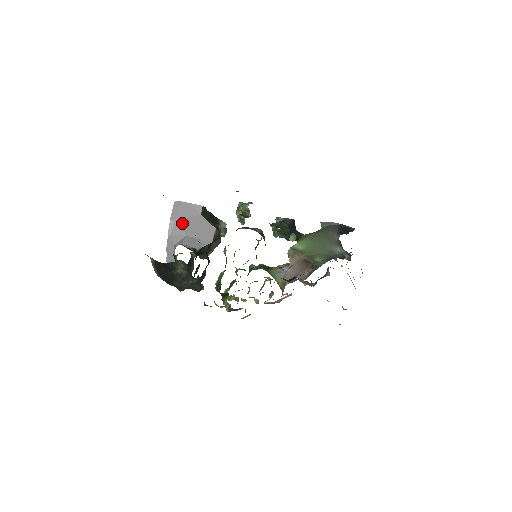
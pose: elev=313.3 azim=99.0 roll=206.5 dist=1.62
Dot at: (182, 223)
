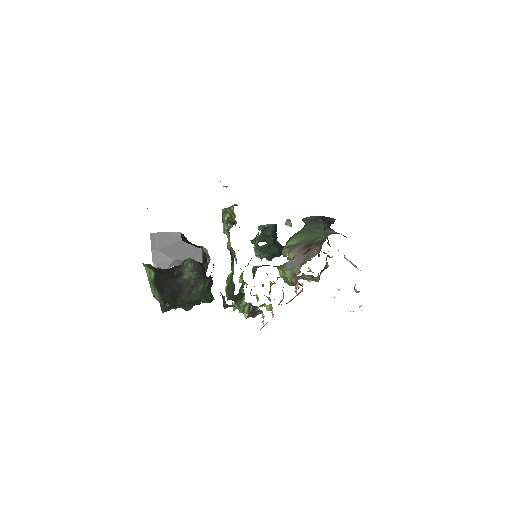
Dot at: (165, 251)
